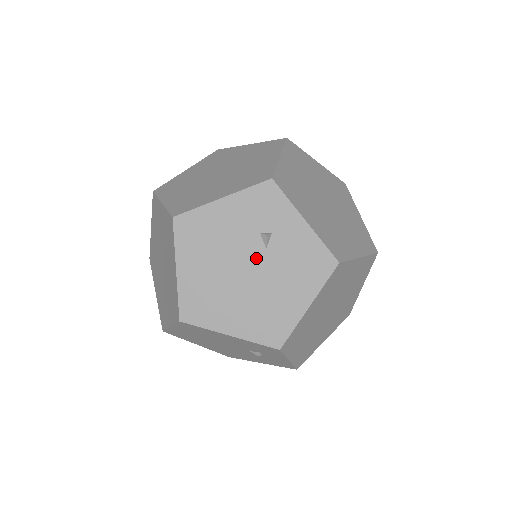
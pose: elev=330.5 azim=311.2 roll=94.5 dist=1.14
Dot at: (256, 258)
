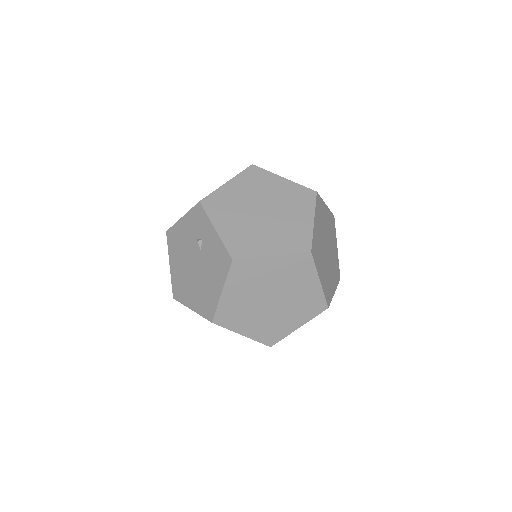
Dot at: (197, 257)
